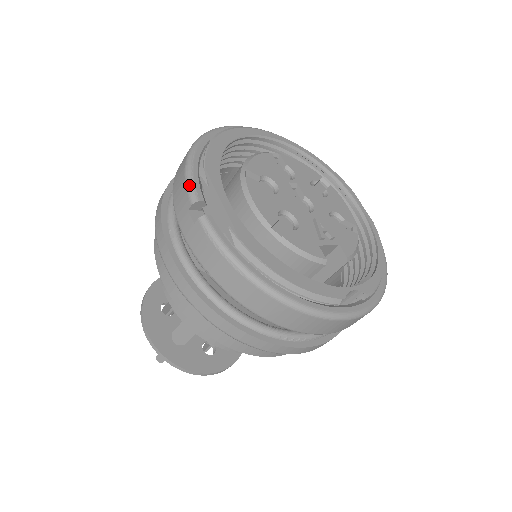
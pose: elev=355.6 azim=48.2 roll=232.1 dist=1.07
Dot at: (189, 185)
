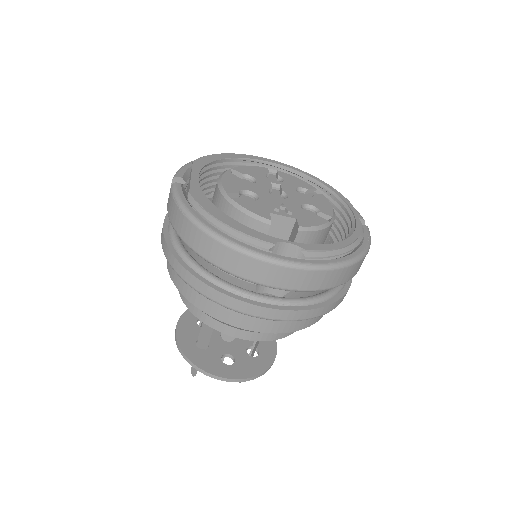
Dot at: (177, 171)
